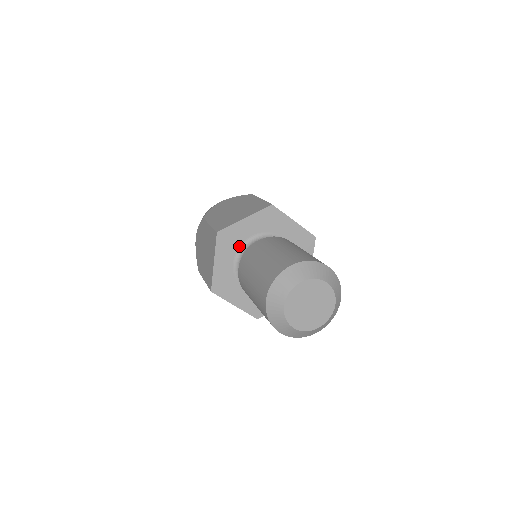
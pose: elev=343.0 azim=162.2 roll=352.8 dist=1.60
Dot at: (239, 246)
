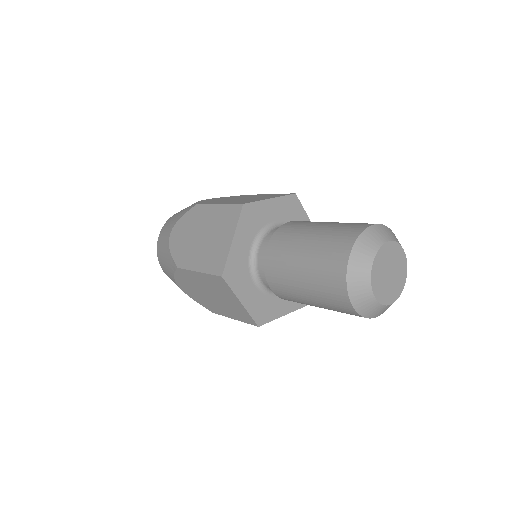
Dot at: (248, 267)
